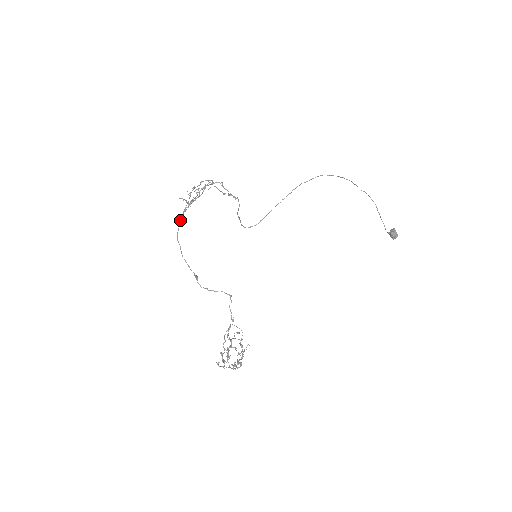
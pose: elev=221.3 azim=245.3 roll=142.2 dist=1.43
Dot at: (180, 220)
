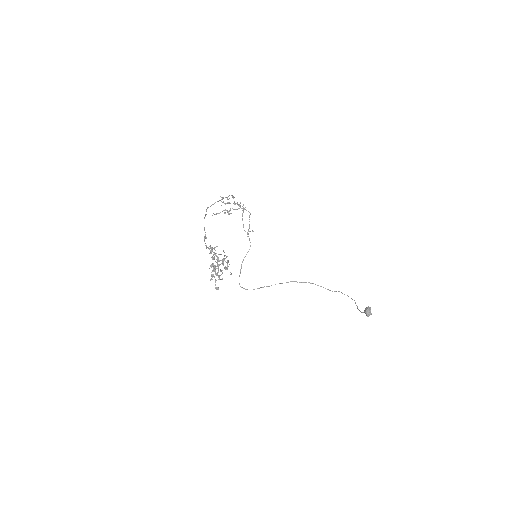
Dot at: (215, 202)
